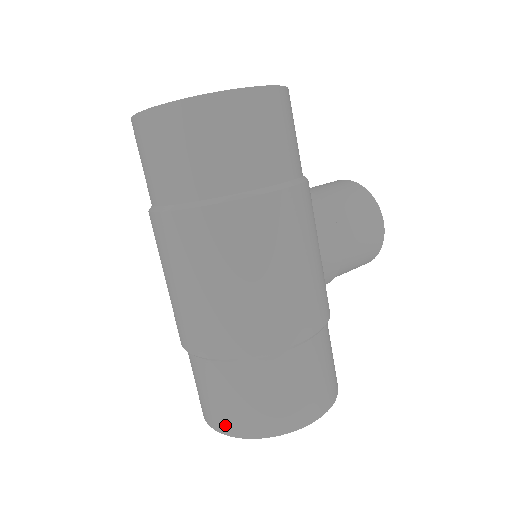
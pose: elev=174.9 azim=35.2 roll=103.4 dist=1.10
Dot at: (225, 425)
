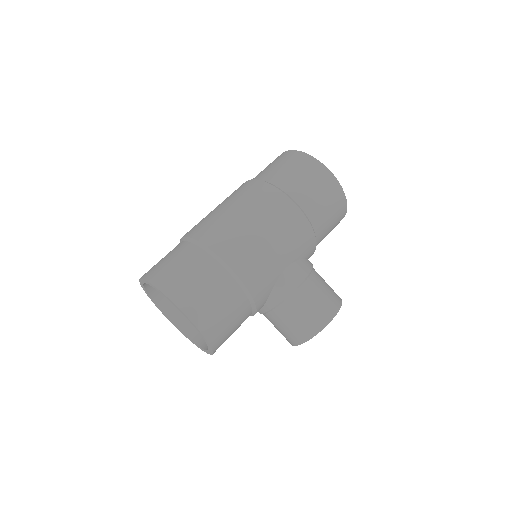
Dot at: (149, 273)
